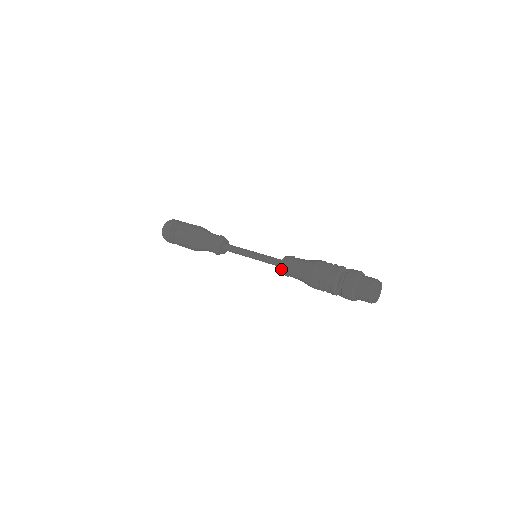
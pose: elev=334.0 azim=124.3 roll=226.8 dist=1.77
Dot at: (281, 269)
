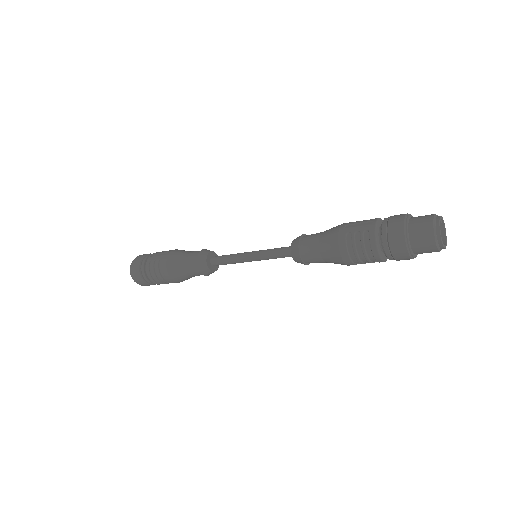
Dot at: (293, 249)
